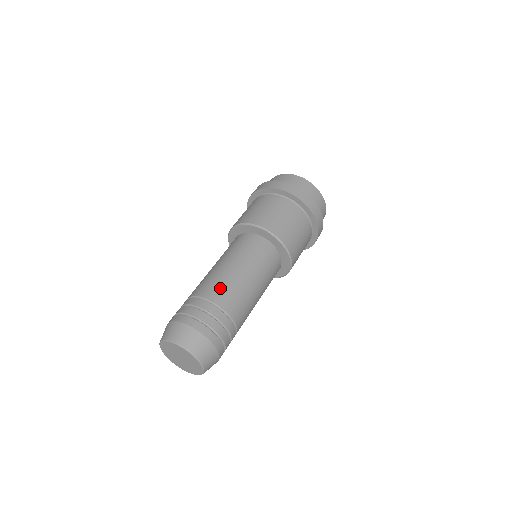
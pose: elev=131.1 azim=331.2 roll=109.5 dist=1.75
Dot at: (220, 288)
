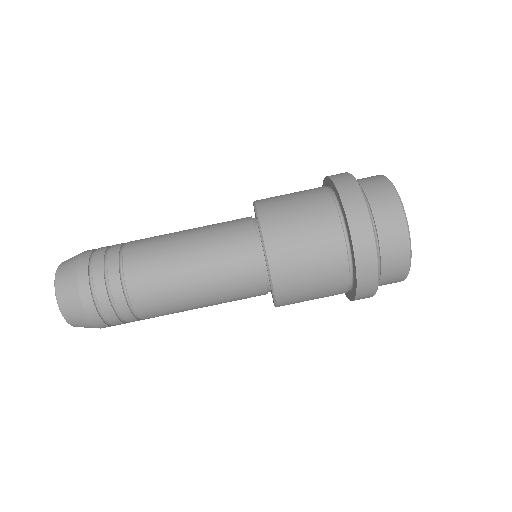
Dot at: (145, 250)
